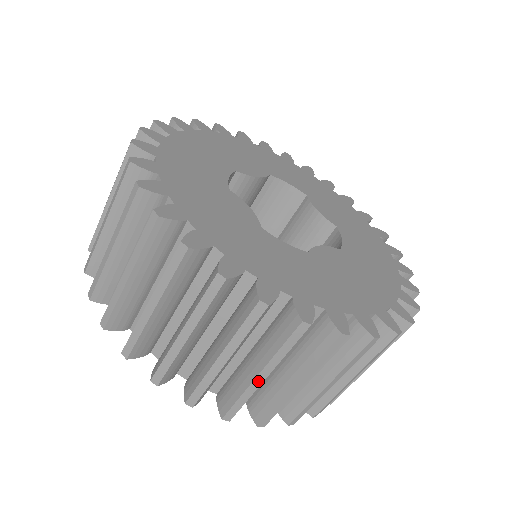
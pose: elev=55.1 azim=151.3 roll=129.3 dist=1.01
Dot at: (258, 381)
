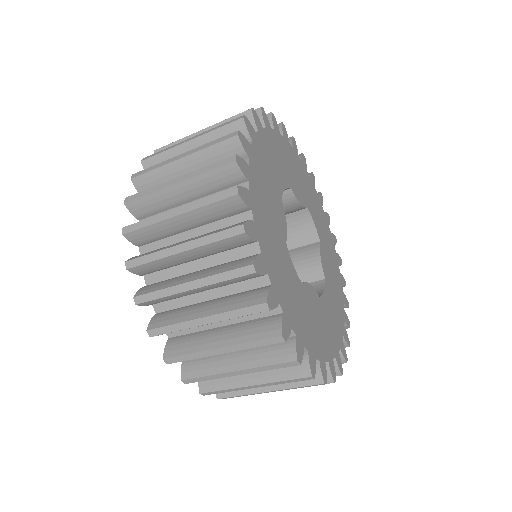
Dot at: occluded
